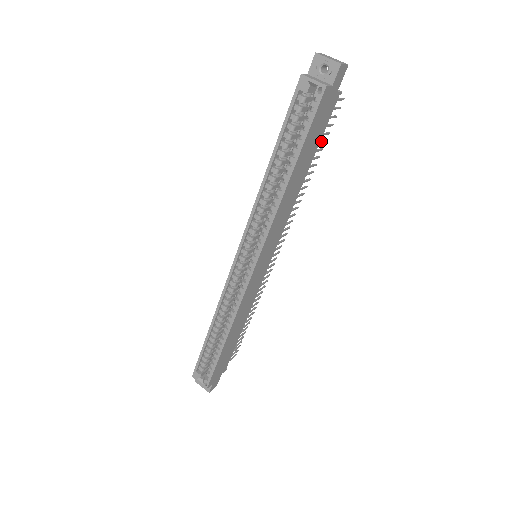
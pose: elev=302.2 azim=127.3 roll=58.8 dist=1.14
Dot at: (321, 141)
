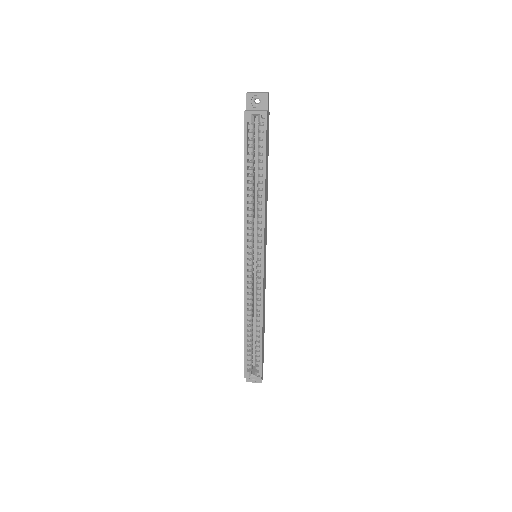
Dot at: occluded
